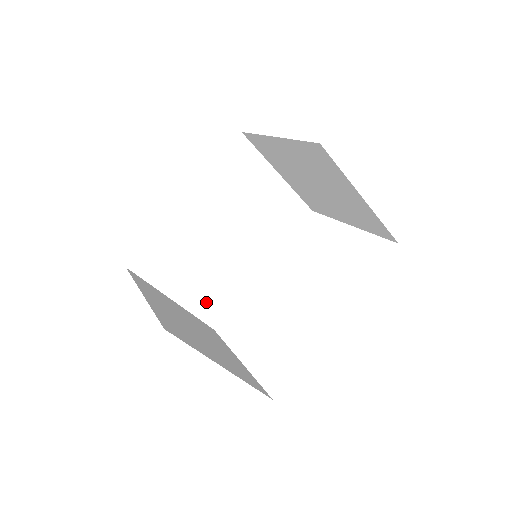
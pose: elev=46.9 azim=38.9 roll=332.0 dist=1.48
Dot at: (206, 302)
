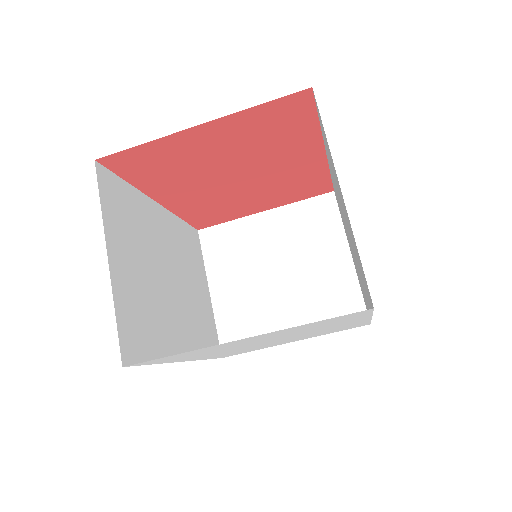
Dot at: (132, 314)
